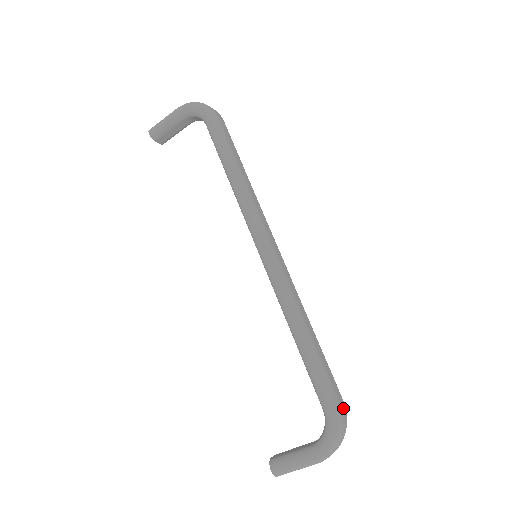
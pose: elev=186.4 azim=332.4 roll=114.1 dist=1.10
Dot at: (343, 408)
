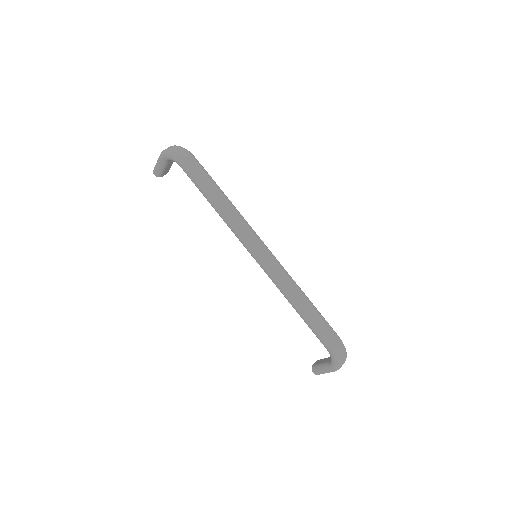
Dot at: (338, 345)
